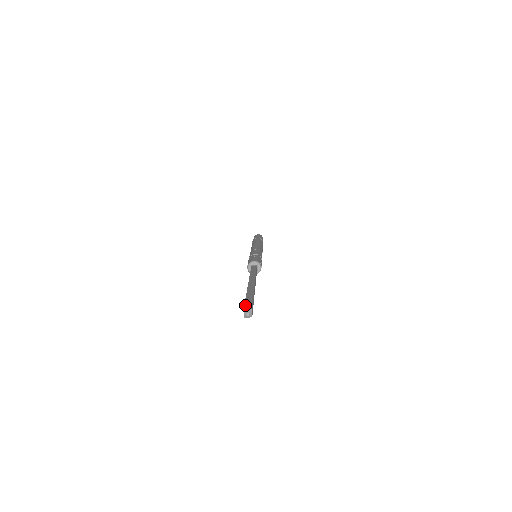
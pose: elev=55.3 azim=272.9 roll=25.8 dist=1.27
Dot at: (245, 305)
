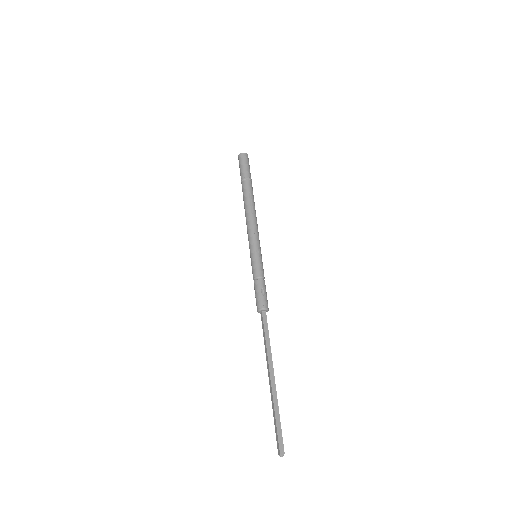
Dot at: (279, 444)
